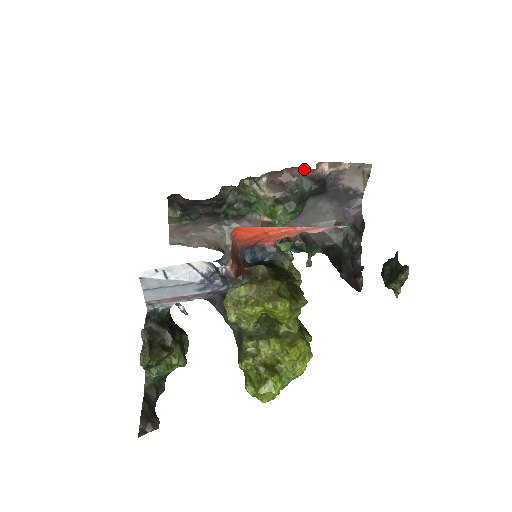
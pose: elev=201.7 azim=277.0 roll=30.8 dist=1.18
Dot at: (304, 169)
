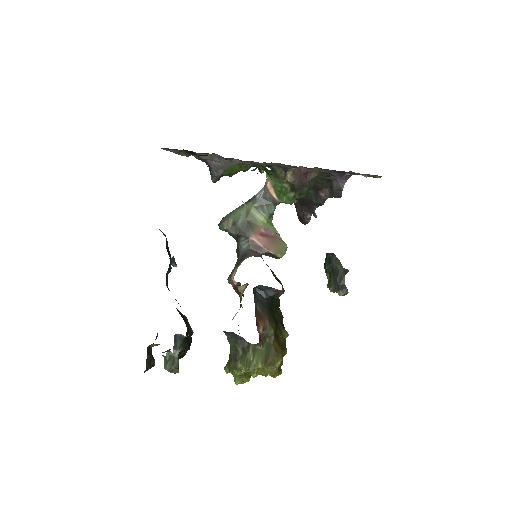
Dot at: occluded
